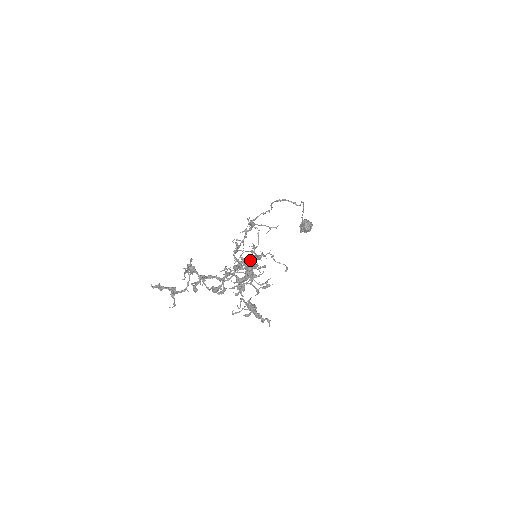
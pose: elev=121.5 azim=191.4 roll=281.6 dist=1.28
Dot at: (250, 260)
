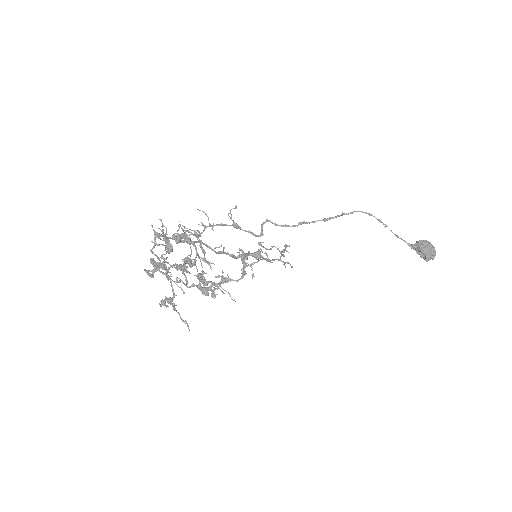
Dot at: (241, 258)
